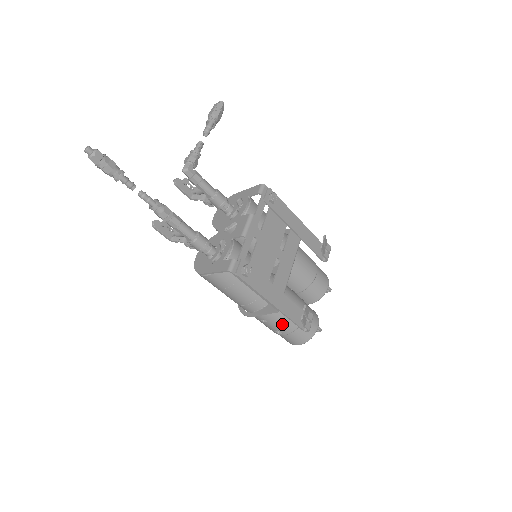
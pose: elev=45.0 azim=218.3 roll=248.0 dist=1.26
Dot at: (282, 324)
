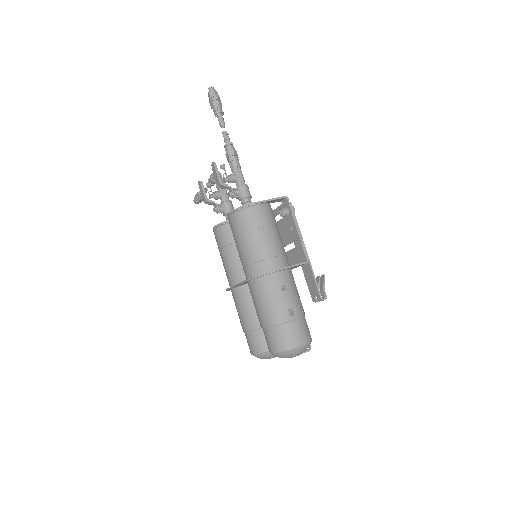
Dot at: (297, 299)
